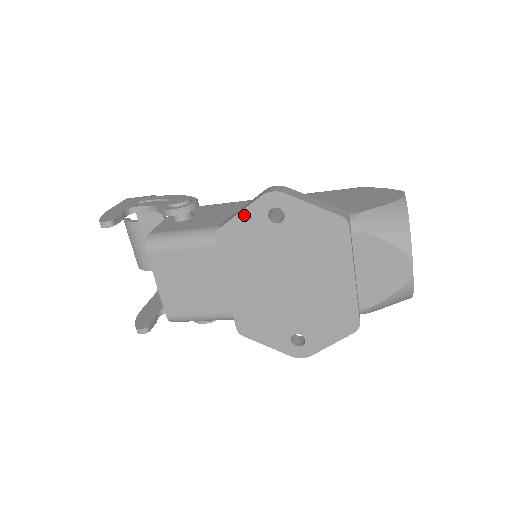
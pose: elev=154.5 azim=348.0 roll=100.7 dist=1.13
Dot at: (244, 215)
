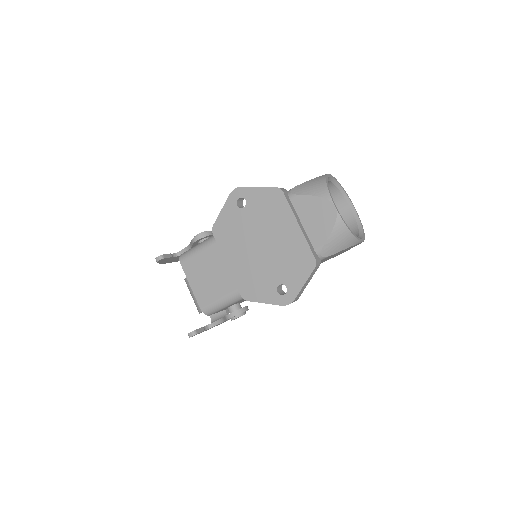
Dot at: (224, 210)
